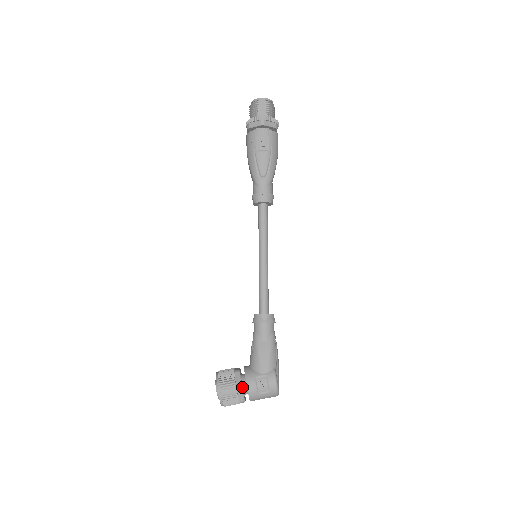
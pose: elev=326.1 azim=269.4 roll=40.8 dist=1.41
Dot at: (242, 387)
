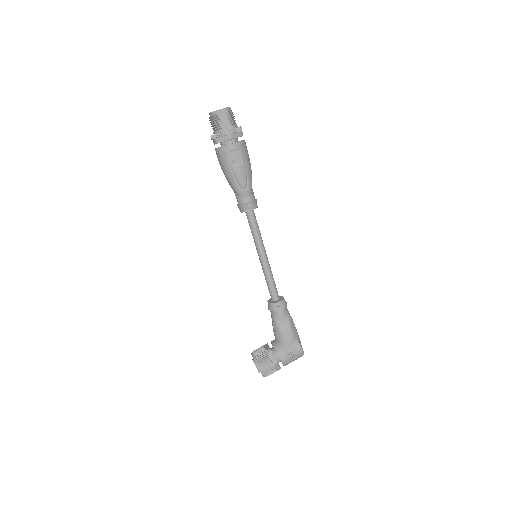
Dot at: occluded
